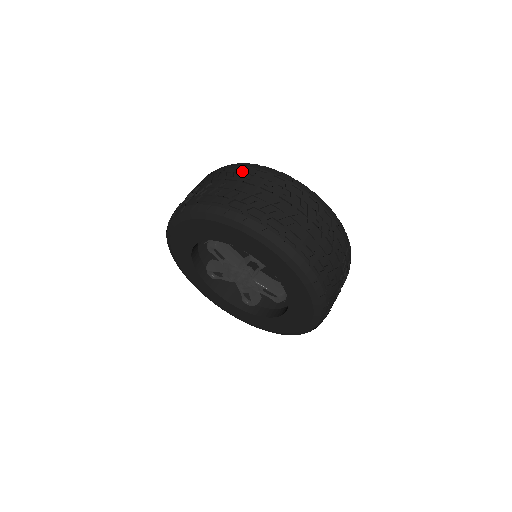
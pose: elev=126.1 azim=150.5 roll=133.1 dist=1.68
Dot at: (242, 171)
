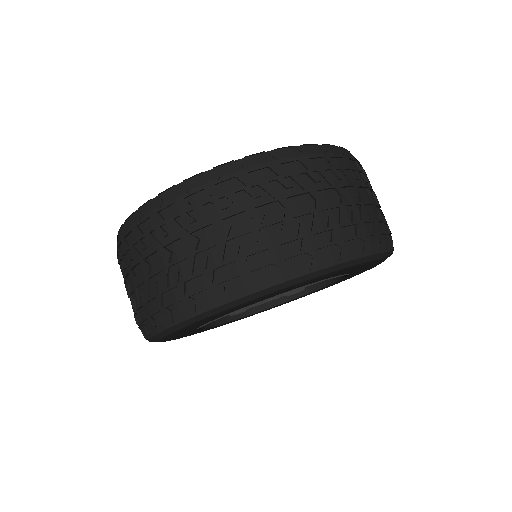
Dot at: (146, 230)
